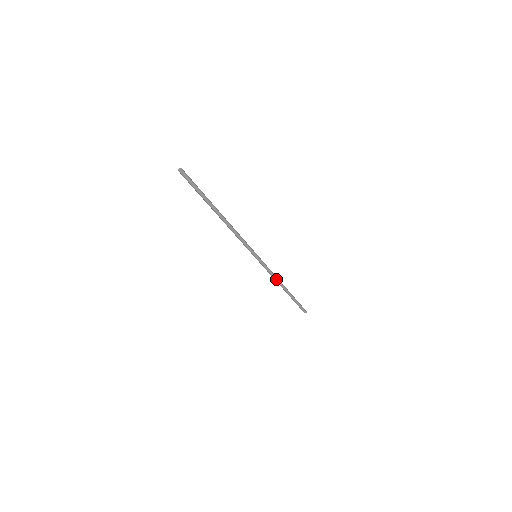
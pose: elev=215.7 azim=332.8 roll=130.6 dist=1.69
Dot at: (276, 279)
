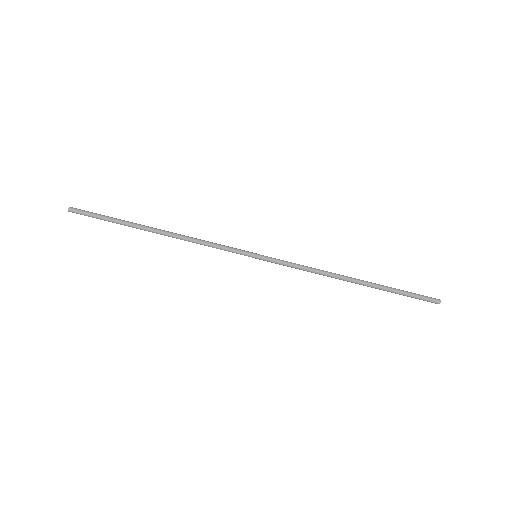
Dot at: (321, 271)
